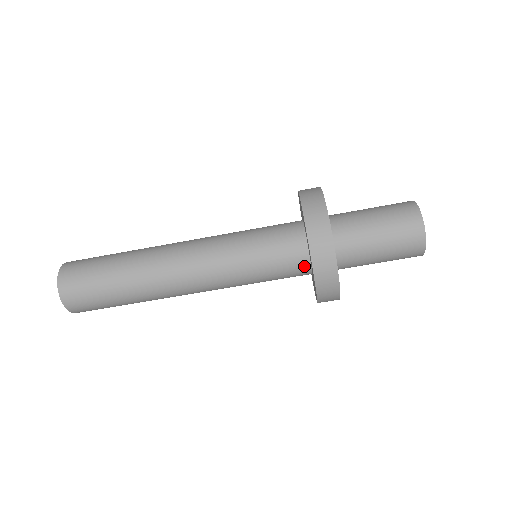
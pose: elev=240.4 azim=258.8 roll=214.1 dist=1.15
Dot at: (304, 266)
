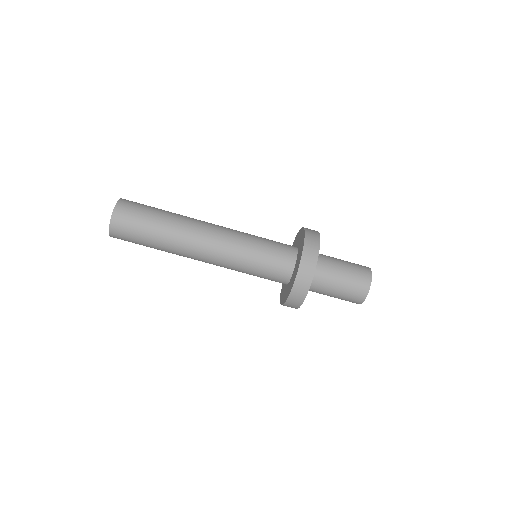
Dot at: (287, 275)
